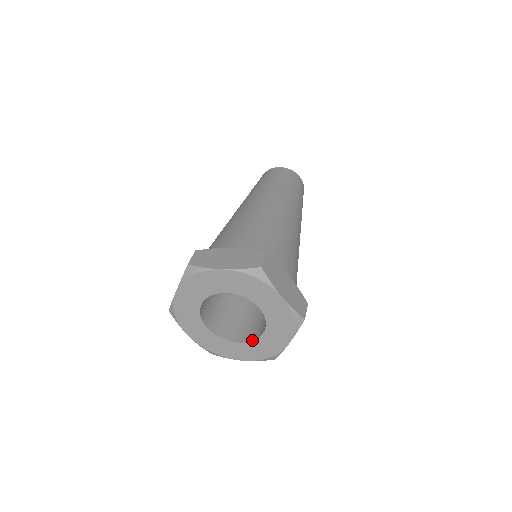
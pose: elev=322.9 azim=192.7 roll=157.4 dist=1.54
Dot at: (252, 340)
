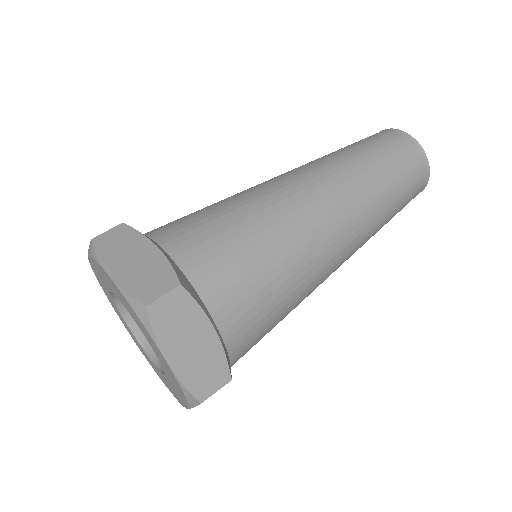
Dot at: (162, 366)
